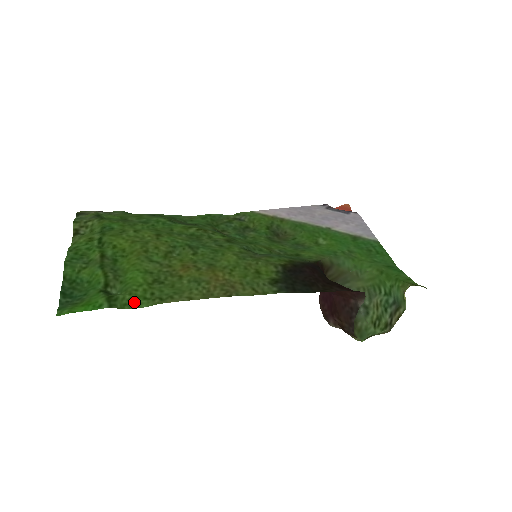
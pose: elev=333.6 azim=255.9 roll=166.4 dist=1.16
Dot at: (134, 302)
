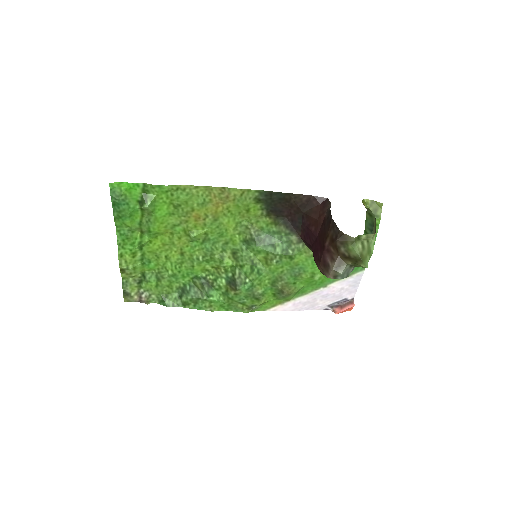
Dot at: (159, 189)
